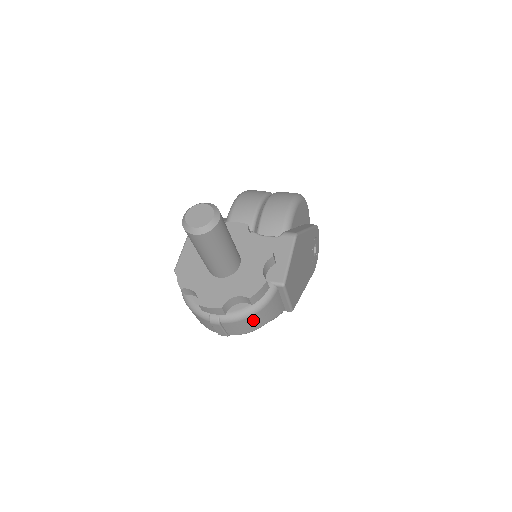
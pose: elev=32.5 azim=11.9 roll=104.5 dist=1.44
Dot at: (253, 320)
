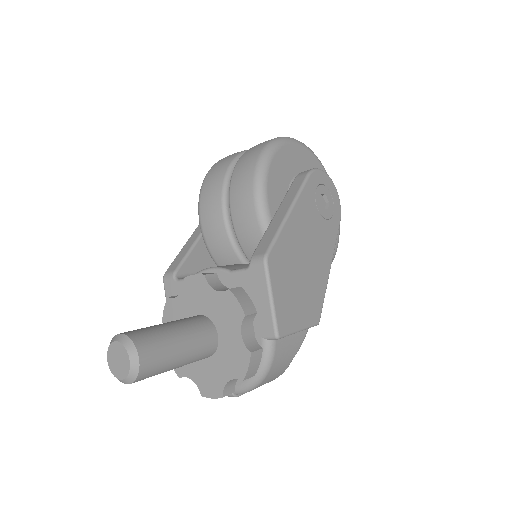
Dot at: (270, 377)
